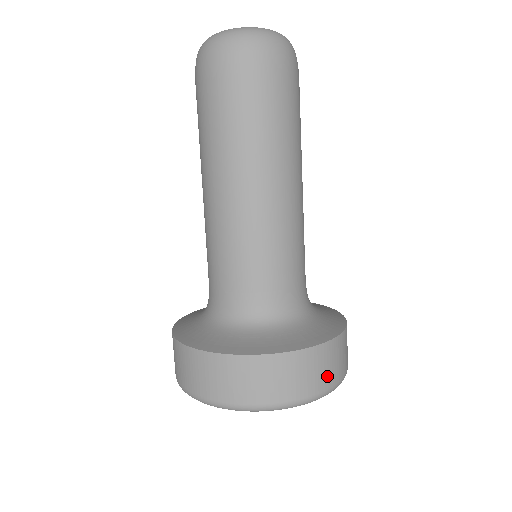
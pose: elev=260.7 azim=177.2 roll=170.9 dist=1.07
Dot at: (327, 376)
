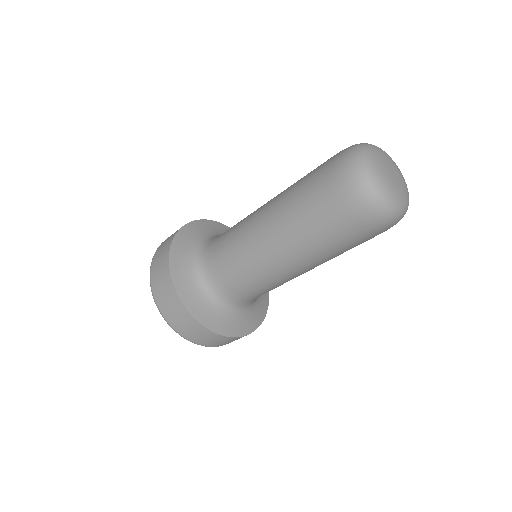
Dot at: occluded
